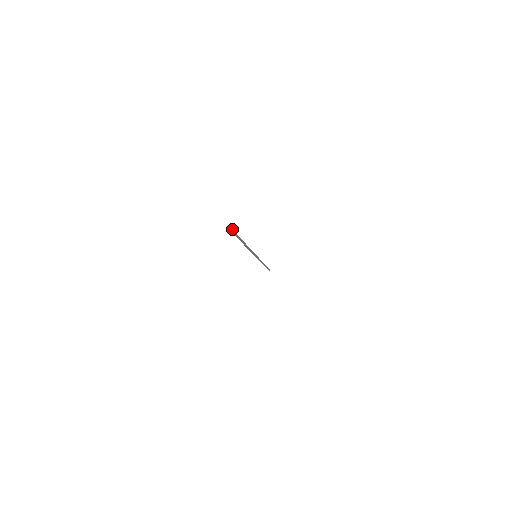
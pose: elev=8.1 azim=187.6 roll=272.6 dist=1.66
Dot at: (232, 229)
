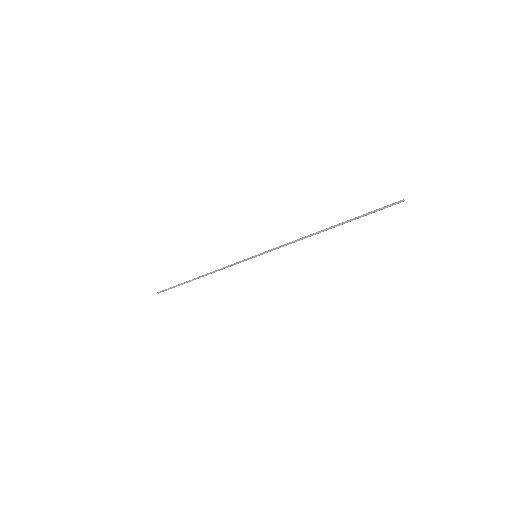
Dot at: (400, 200)
